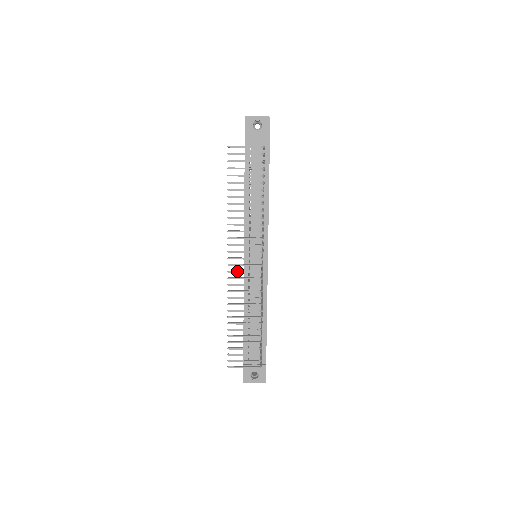
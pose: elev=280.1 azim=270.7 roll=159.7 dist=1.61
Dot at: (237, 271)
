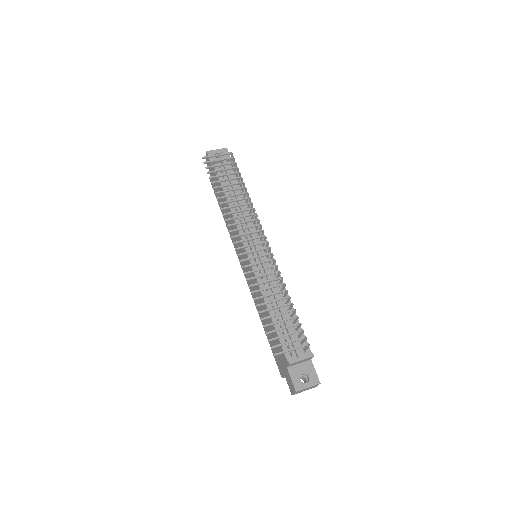
Dot at: (246, 252)
